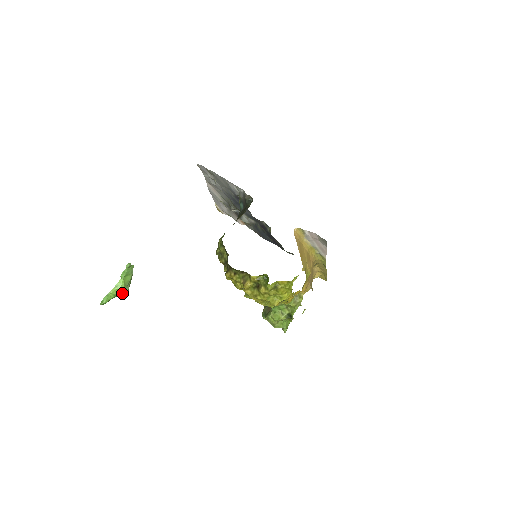
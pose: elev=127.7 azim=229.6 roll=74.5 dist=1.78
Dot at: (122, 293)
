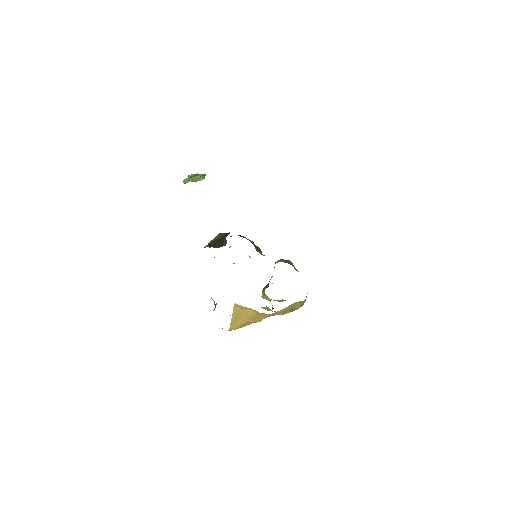
Dot at: occluded
